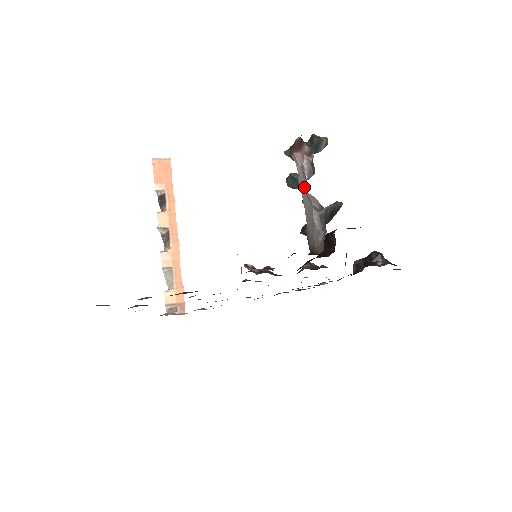
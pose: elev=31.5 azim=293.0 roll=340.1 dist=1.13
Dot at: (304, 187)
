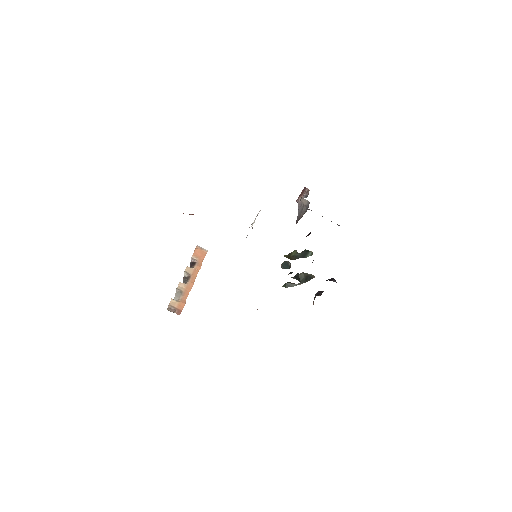
Dot at: (300, 206)
